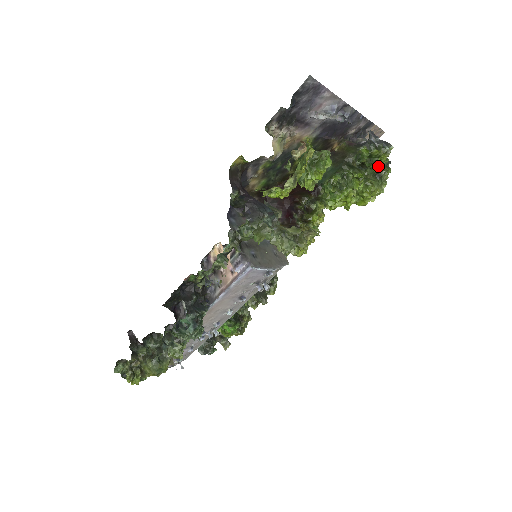
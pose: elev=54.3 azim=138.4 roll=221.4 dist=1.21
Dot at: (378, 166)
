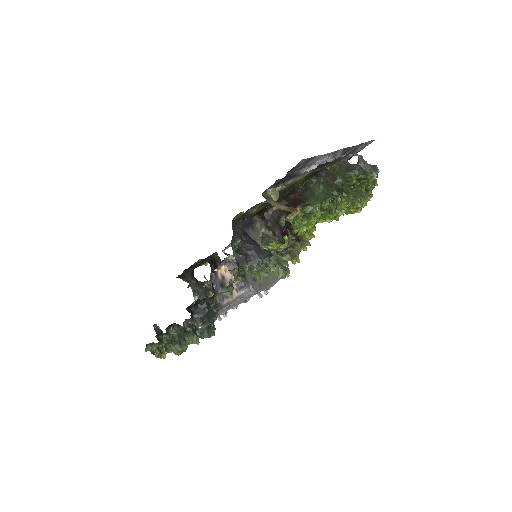
Dot at: (365, 185)
